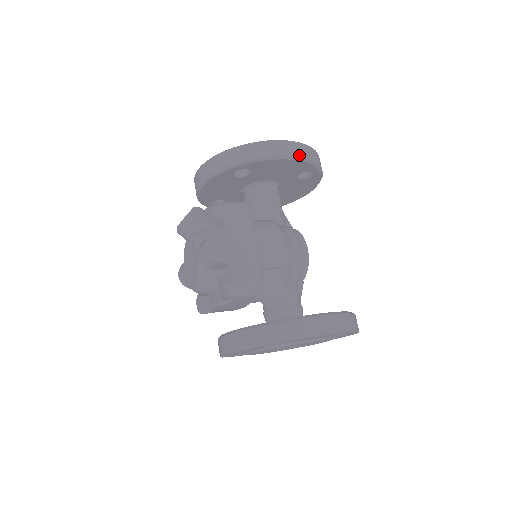
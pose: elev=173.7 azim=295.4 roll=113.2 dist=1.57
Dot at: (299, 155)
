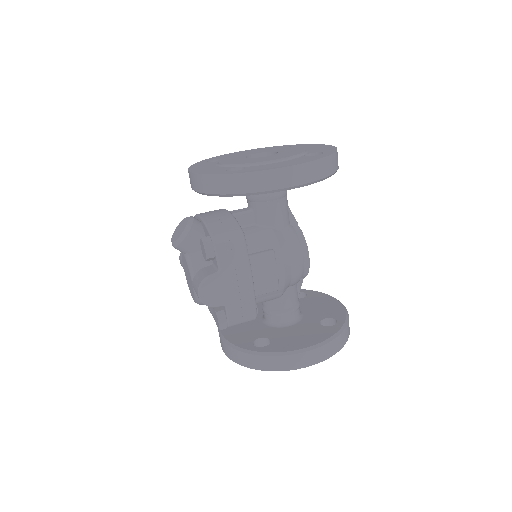
Dot at: (306, 181)
